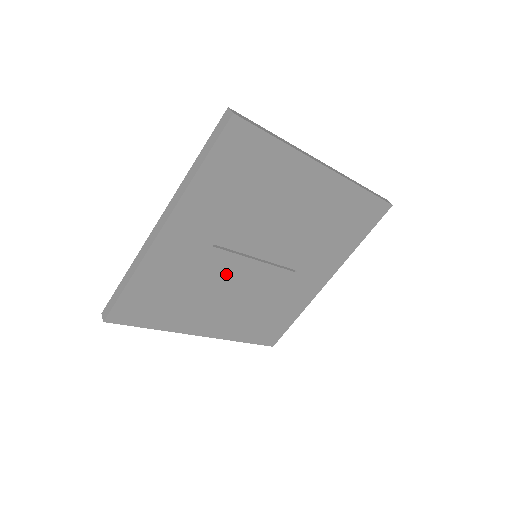
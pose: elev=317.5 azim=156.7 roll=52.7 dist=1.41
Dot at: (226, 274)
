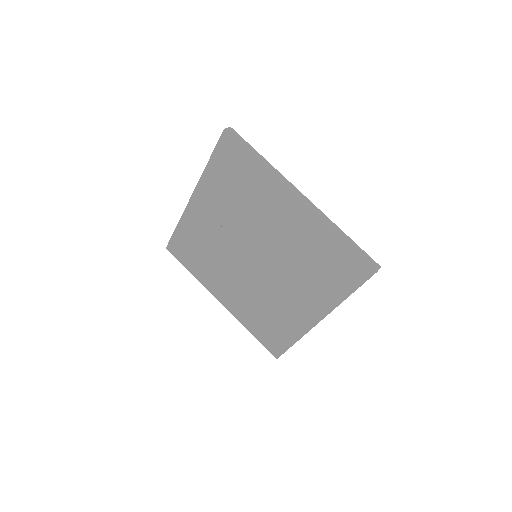
Dot at: (232, 257)
